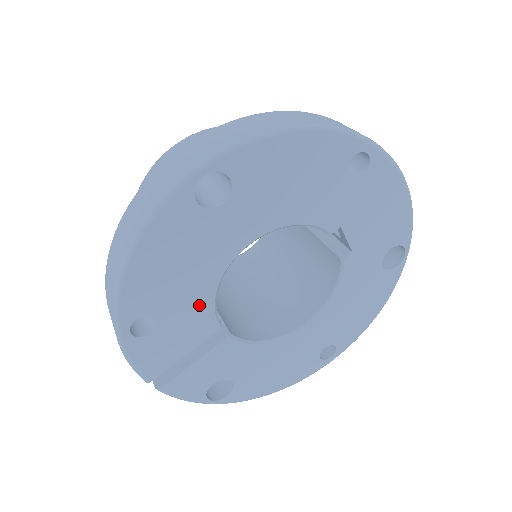
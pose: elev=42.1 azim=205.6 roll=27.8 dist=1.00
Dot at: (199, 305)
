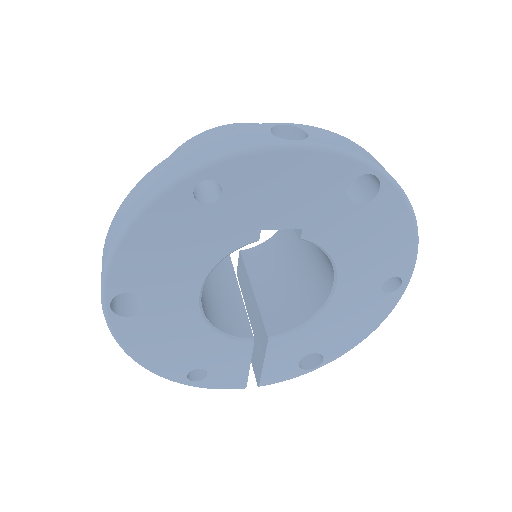
Dot at: (217, 345)
